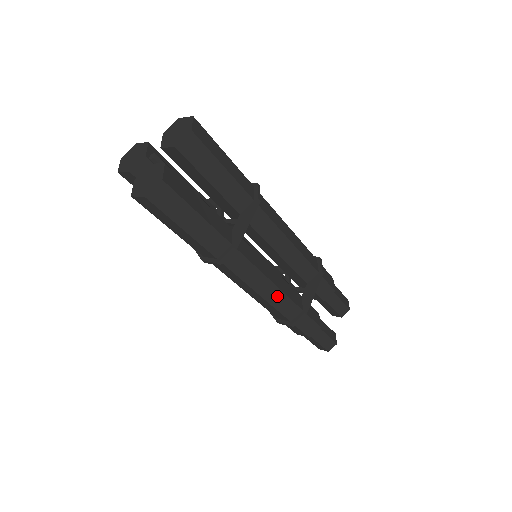
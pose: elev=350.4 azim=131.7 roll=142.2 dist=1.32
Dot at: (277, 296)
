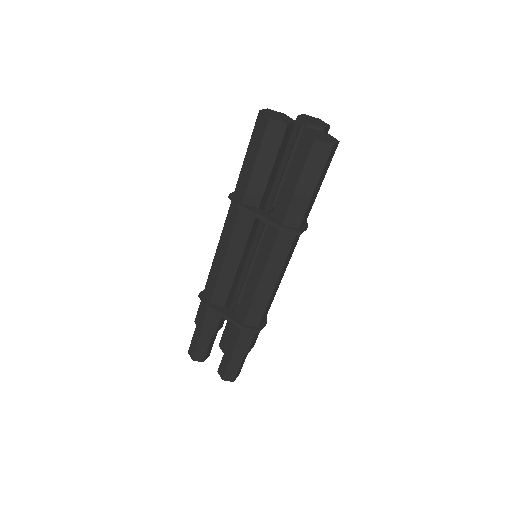
Dot at: (274, 293)
